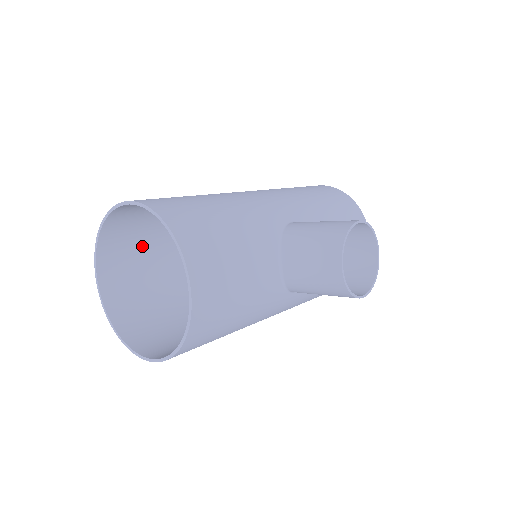
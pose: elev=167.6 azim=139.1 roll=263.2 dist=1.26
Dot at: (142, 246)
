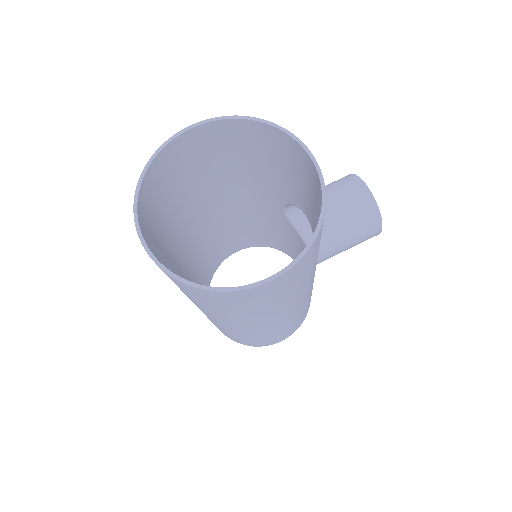
Dot at: (157, 234)
